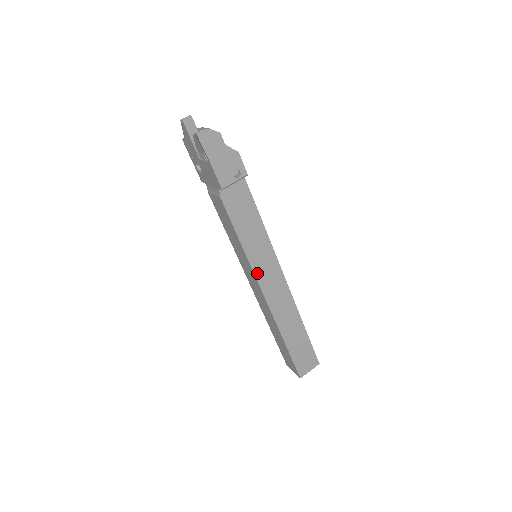
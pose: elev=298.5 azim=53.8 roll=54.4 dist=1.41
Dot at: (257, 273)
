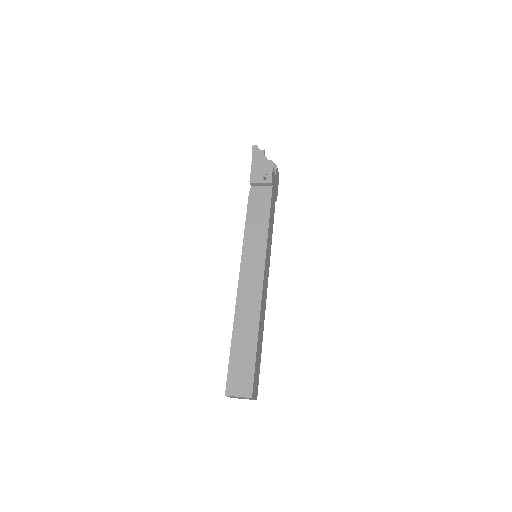
Dot at: (244, 258)
